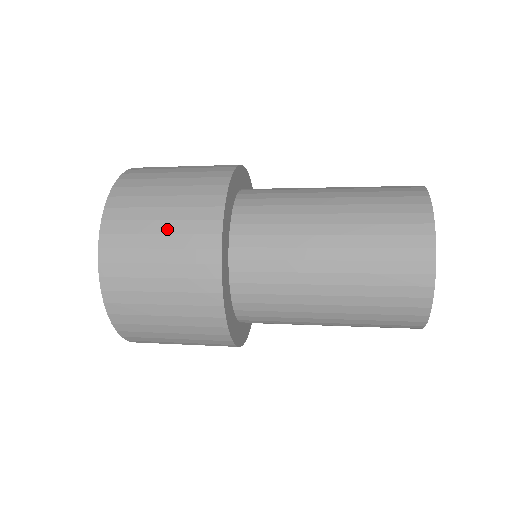
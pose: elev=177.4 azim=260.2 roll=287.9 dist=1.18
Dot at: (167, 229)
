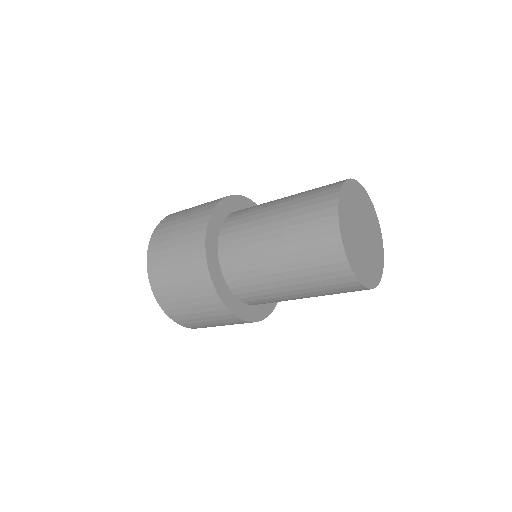
Dot at: (185, 220)
